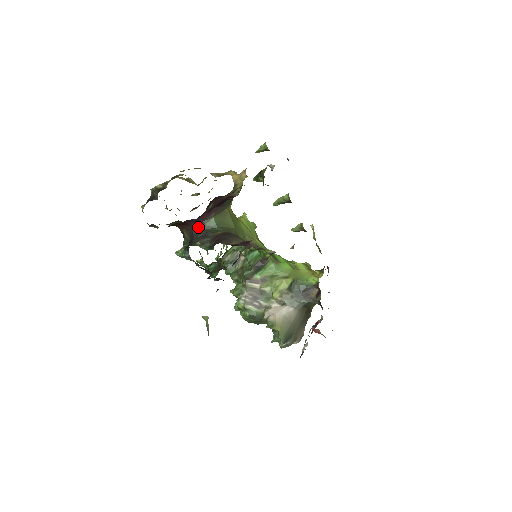
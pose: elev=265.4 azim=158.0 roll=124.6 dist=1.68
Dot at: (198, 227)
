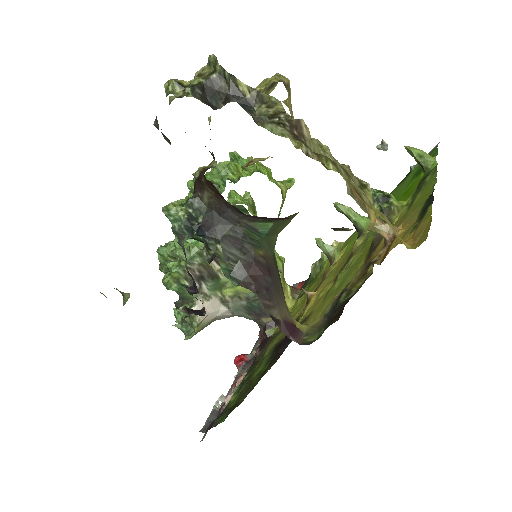
Dot at: (240, 216)
